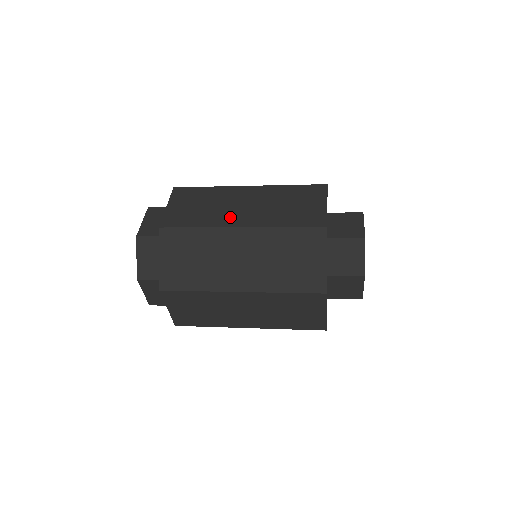
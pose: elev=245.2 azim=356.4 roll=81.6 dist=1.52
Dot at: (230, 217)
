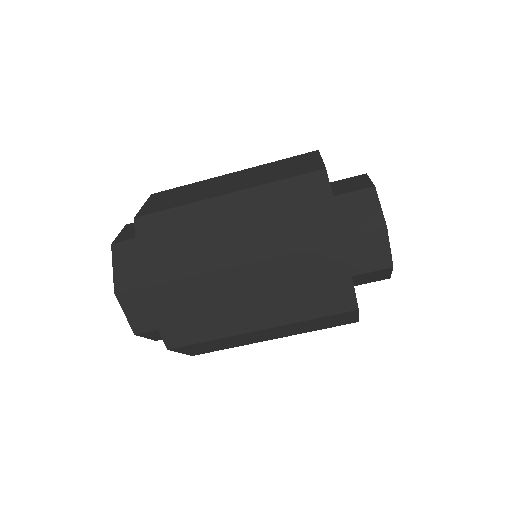
Dot at: (214, 192)
